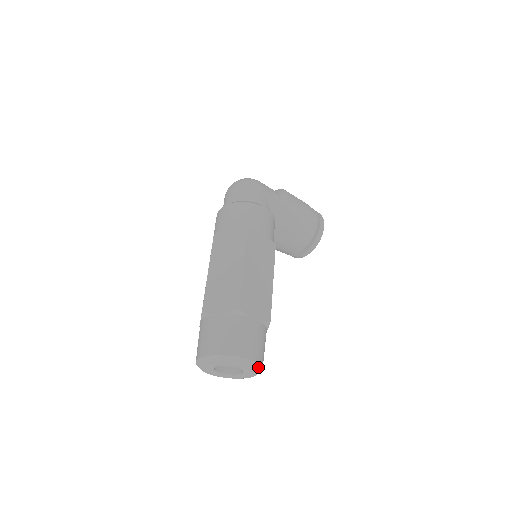
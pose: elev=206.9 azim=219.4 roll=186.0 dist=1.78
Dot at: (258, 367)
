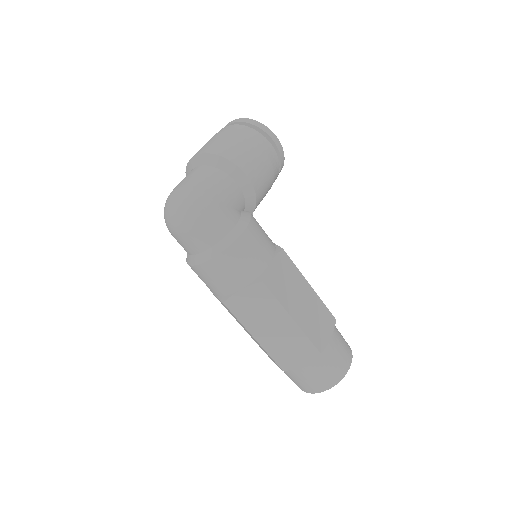
Dot at: occluded
